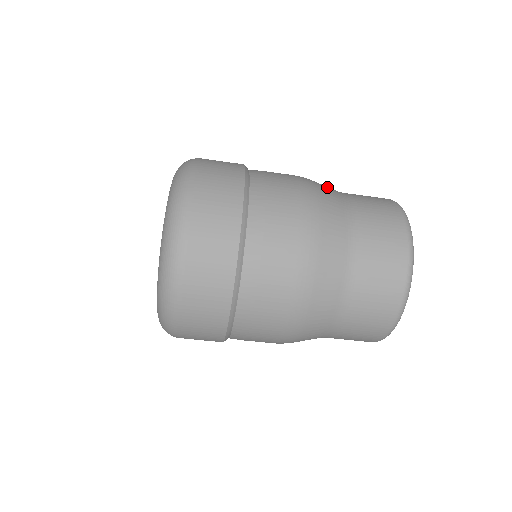
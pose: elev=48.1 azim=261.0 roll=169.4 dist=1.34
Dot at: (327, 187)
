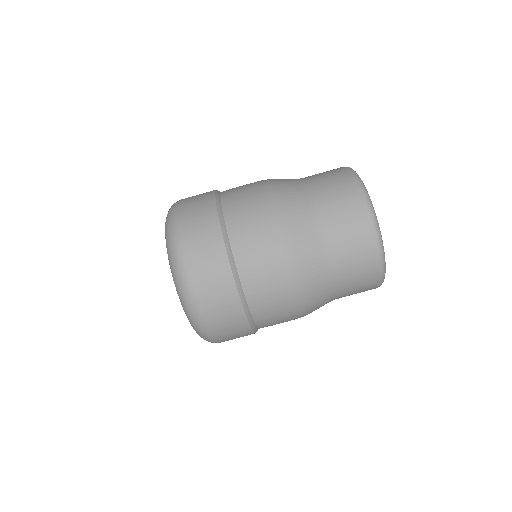
Dot at: occluded
